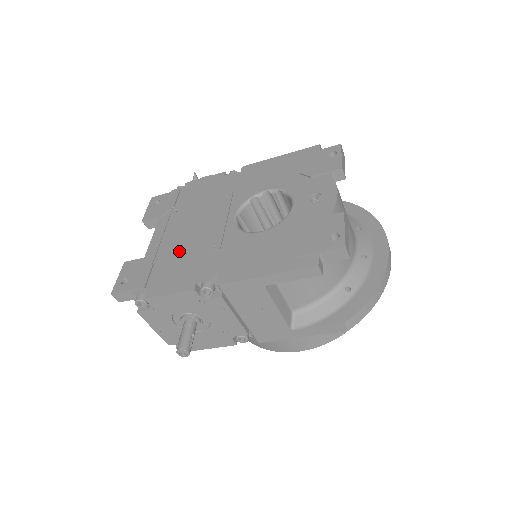
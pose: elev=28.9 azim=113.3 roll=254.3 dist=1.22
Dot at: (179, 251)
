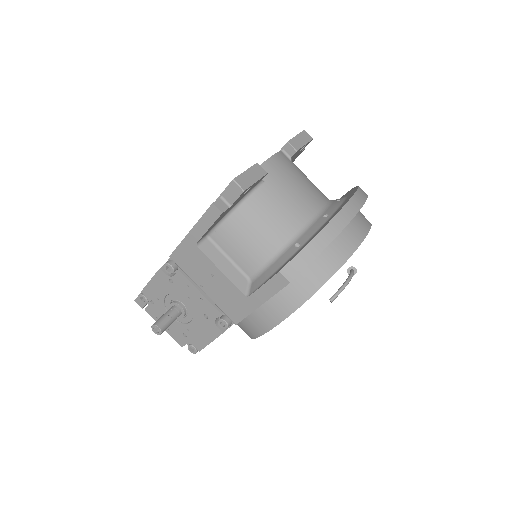
Dot at: occluded
